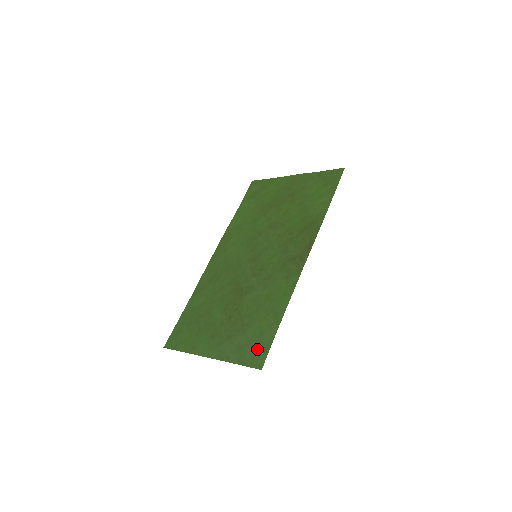
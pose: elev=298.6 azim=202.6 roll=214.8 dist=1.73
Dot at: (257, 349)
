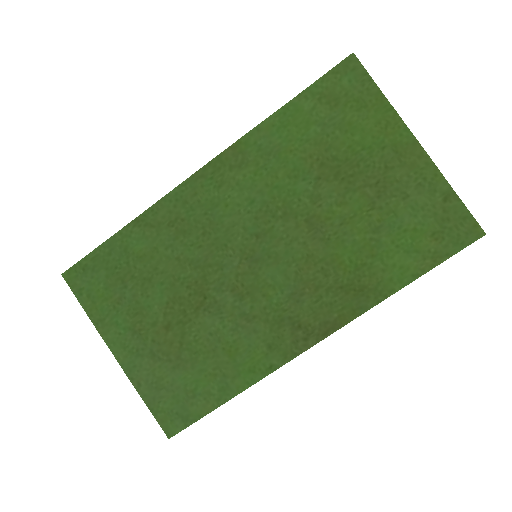
Dot at: (177, 409)
